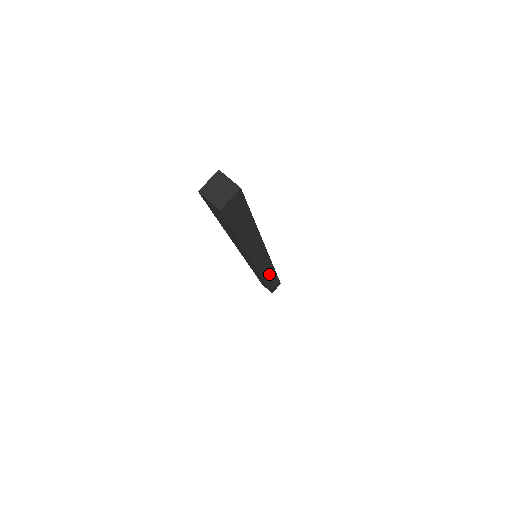
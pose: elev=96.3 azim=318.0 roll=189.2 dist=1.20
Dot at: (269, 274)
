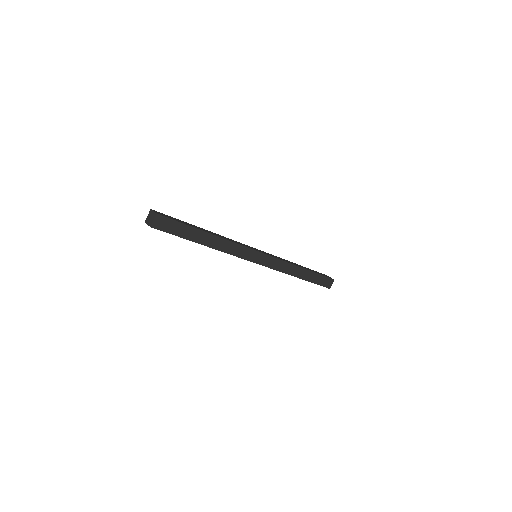
Dot at: (291, 269)
